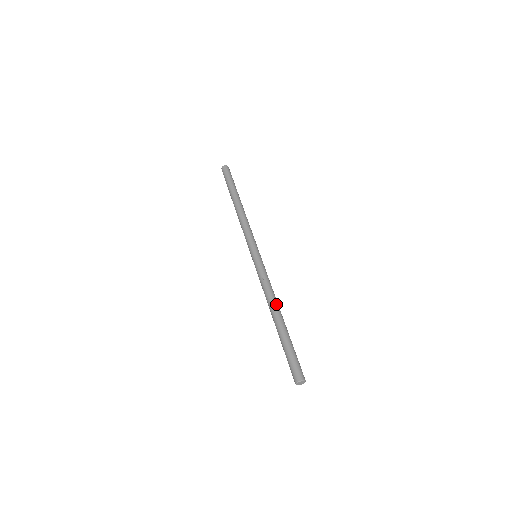
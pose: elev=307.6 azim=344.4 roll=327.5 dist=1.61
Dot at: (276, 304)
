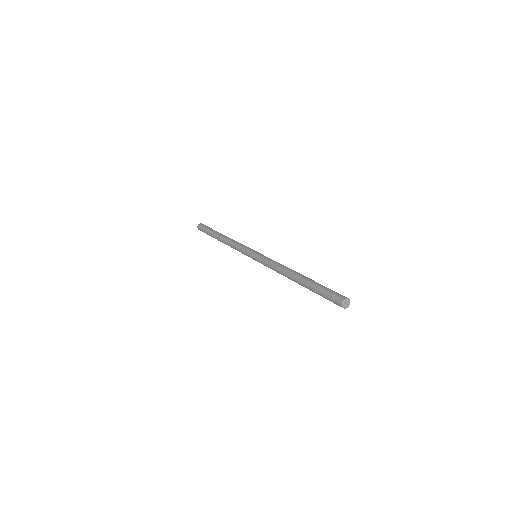
Dot at: (293, 270)
